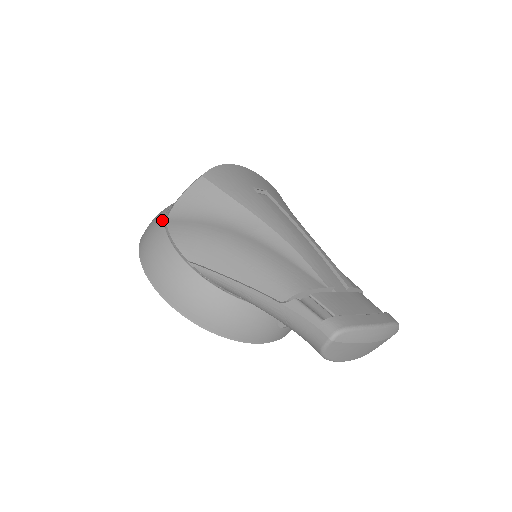
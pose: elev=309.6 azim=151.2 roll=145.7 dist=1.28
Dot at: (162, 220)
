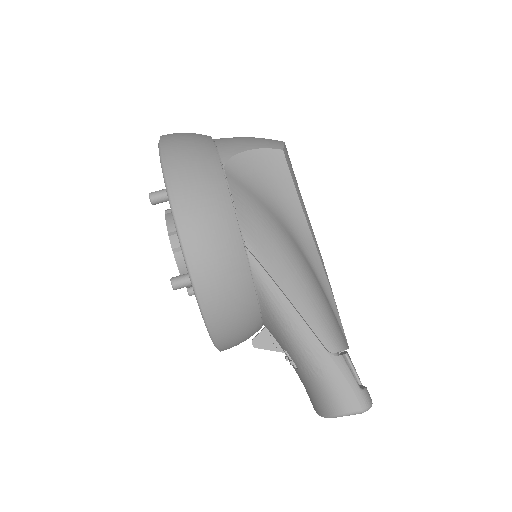
Dot at: (219, 166)
